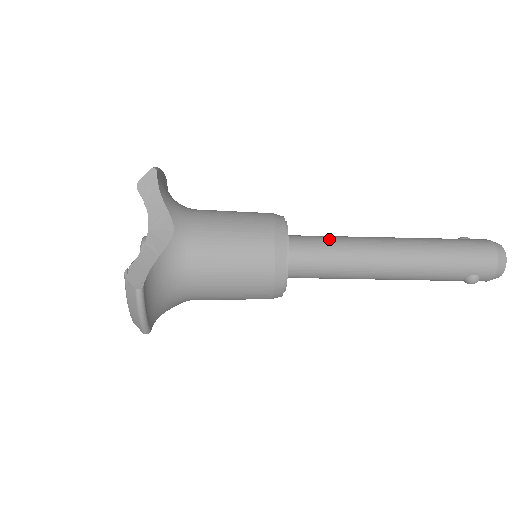
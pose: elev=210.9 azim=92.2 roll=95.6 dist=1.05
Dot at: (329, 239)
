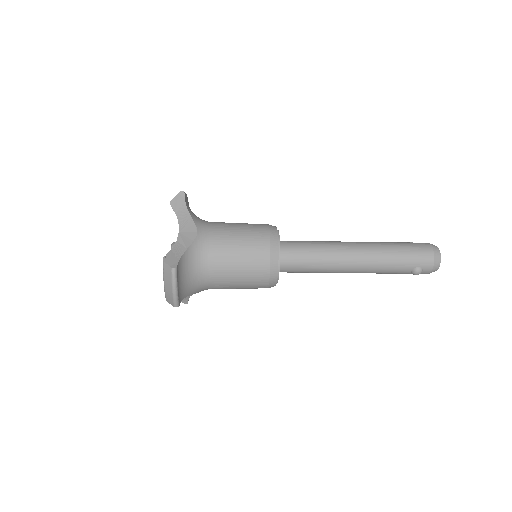
Dot at: (310, 242)
